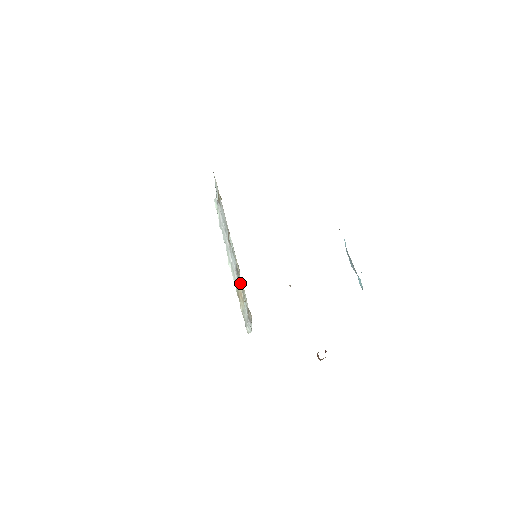
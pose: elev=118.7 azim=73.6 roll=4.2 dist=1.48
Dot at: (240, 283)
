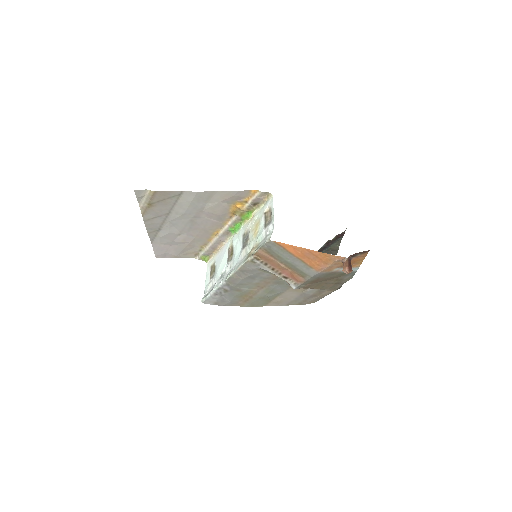
Dot at: (250, 241)
